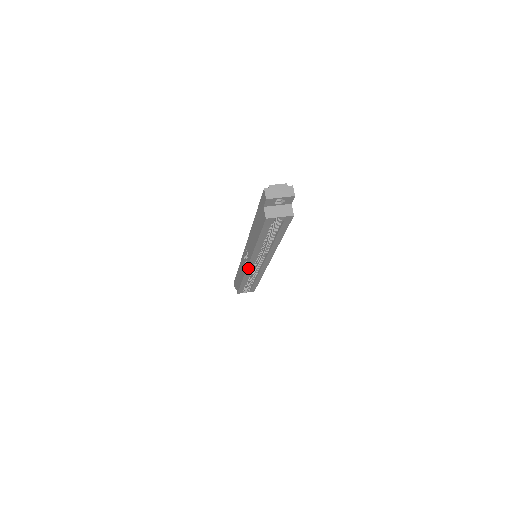
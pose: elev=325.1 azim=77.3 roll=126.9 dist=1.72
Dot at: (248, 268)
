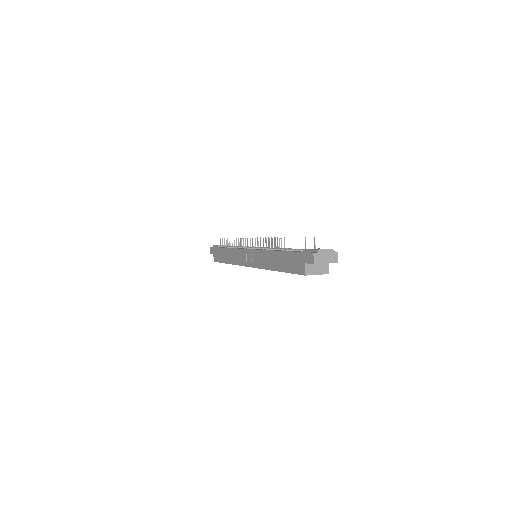
Dot at: (246, 266)
